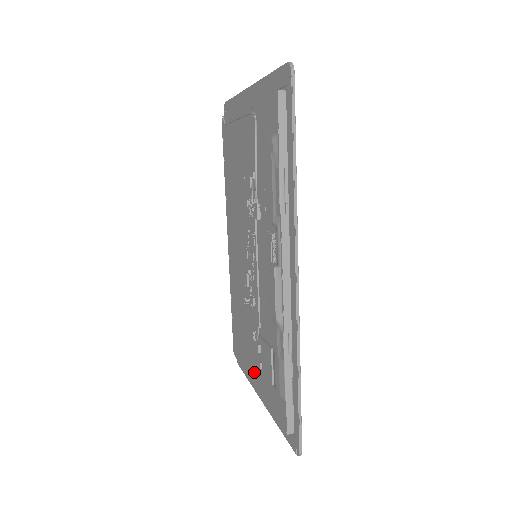
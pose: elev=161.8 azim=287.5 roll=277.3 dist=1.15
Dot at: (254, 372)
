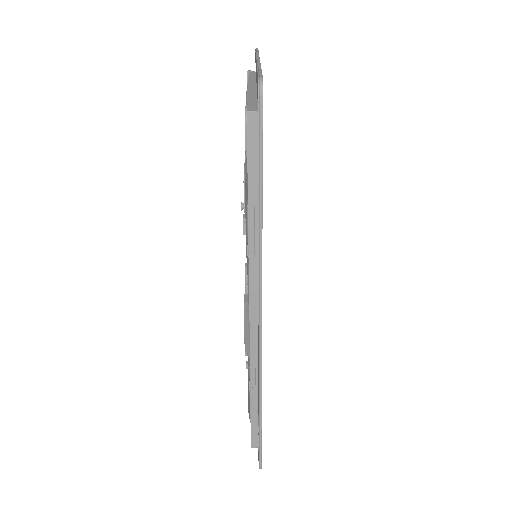
Dot at: occluded
